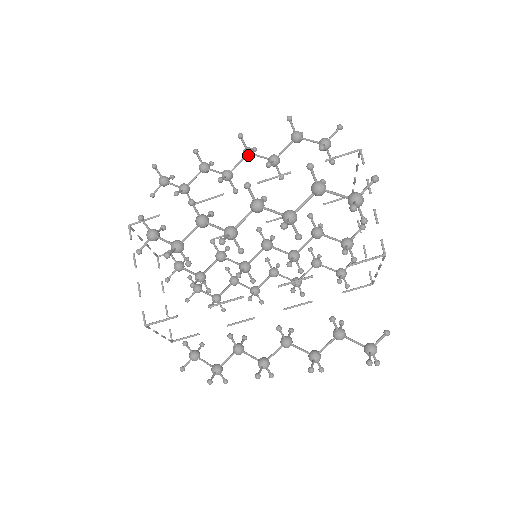
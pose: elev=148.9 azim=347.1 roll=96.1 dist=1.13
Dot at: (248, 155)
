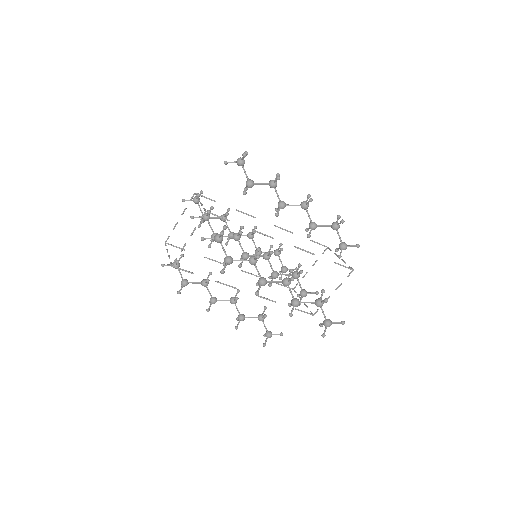
Dot at: (304, 209)
